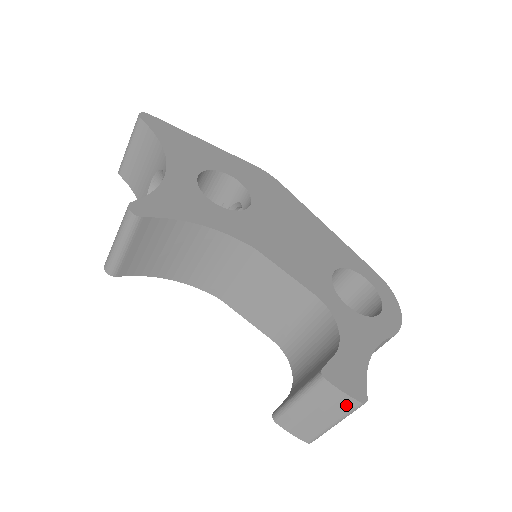
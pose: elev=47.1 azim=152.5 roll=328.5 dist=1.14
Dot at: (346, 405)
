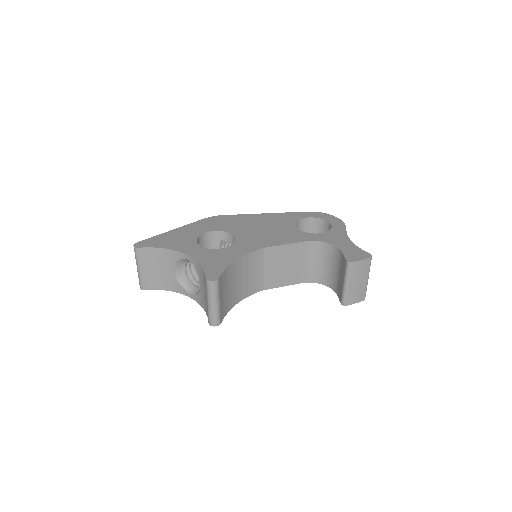
Dot at: (367, 265)
